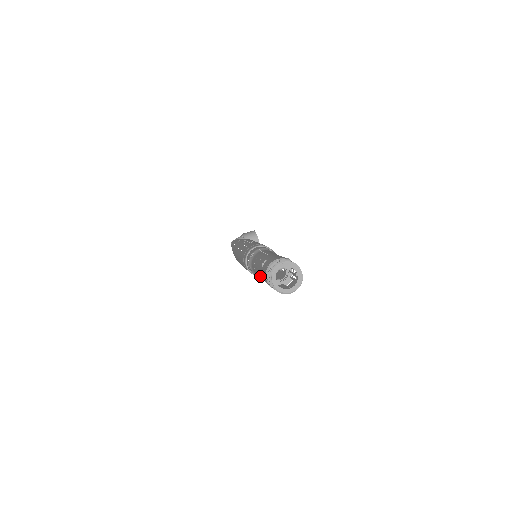
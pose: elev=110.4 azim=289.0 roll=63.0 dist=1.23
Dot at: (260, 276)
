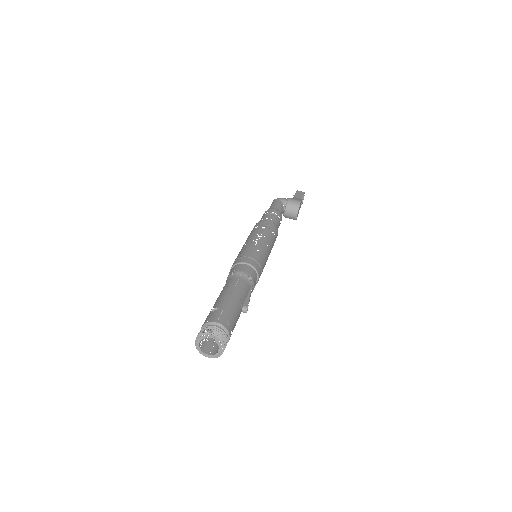
Dot at: occluded
